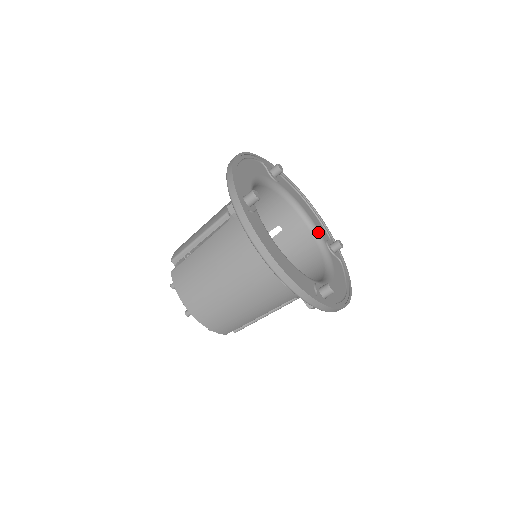
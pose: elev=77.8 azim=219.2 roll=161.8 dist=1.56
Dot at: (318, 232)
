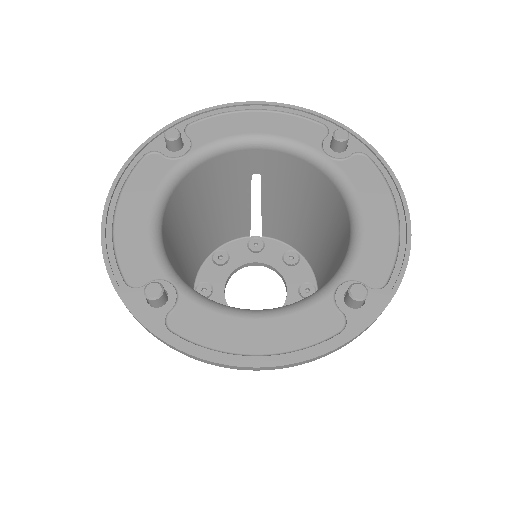
Dot at: (300, 146)
